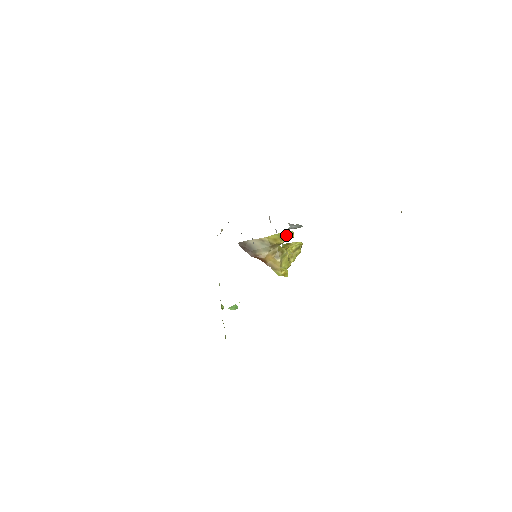
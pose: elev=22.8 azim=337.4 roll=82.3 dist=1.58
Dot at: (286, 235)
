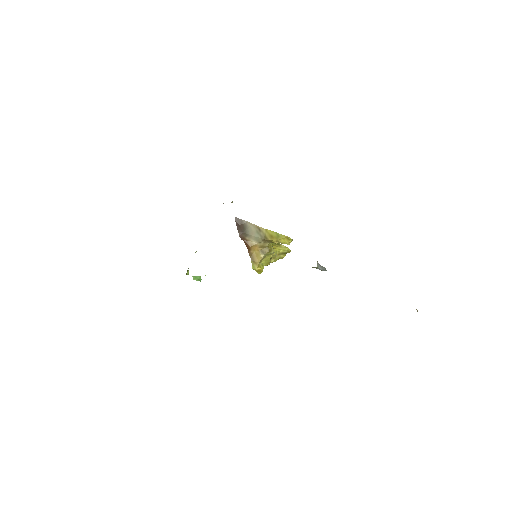
Dot at: (284, 239)
